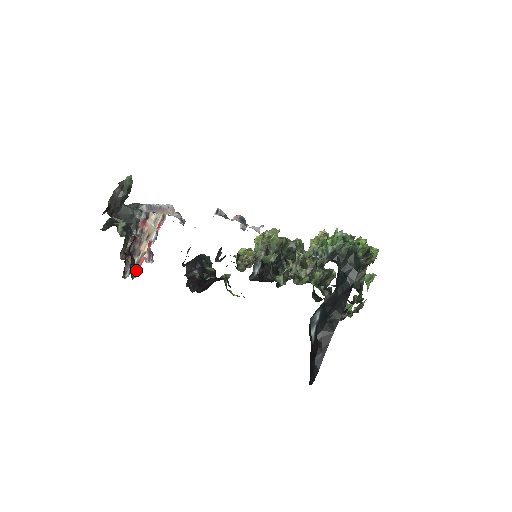
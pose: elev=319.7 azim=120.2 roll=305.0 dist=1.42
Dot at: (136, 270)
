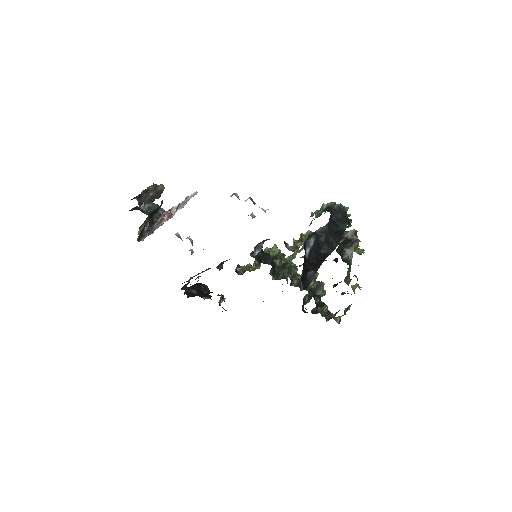
Dot at: (154, 225)
